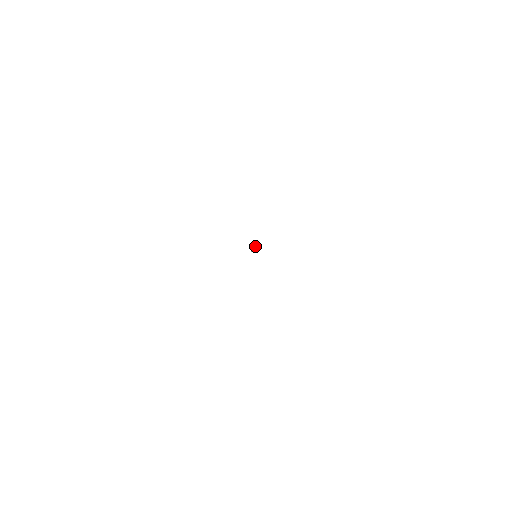
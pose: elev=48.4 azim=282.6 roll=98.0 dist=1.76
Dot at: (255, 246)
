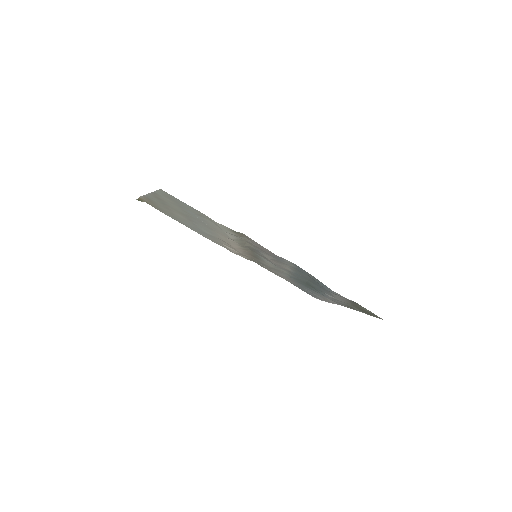
Dot at: (250, 252)
